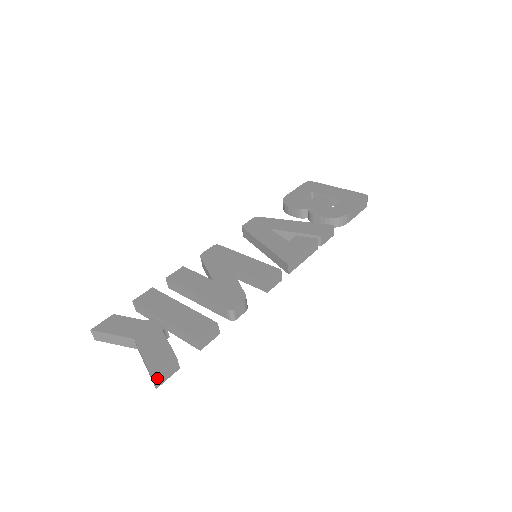
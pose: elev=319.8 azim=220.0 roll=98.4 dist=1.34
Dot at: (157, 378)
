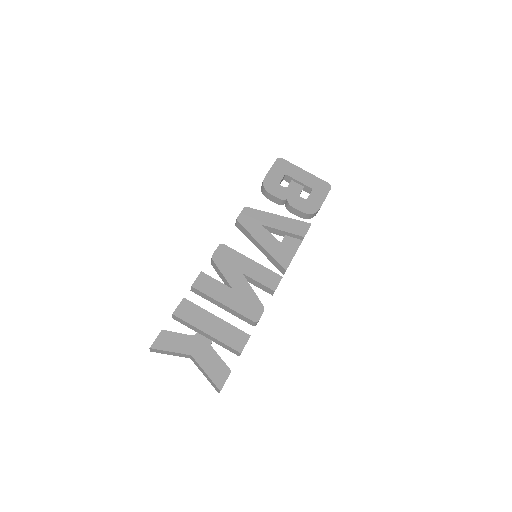
Dot at: (221, 389)
